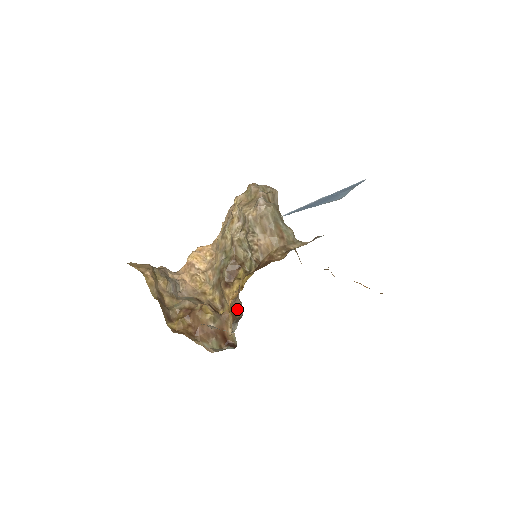
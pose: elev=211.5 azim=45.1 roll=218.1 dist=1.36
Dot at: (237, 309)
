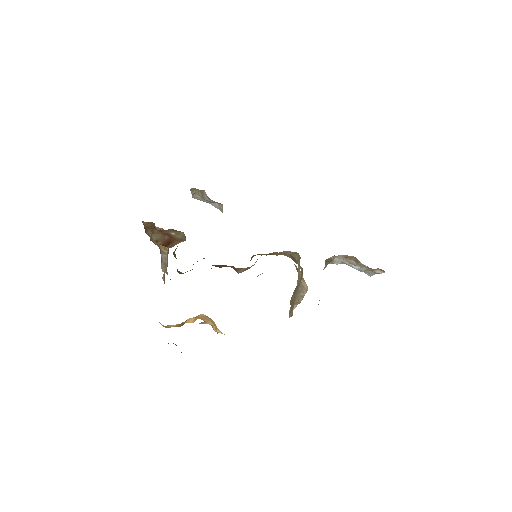
Dot at: occluded
